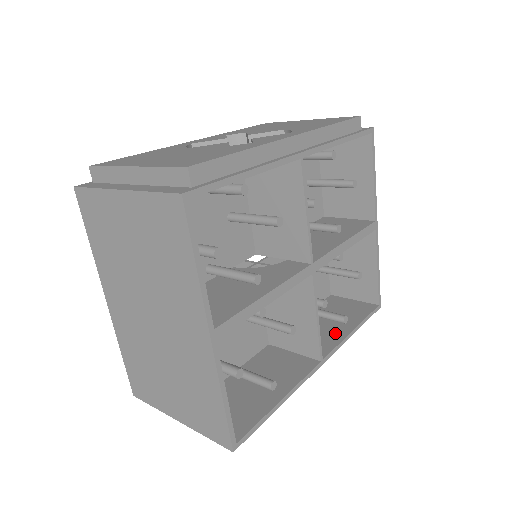
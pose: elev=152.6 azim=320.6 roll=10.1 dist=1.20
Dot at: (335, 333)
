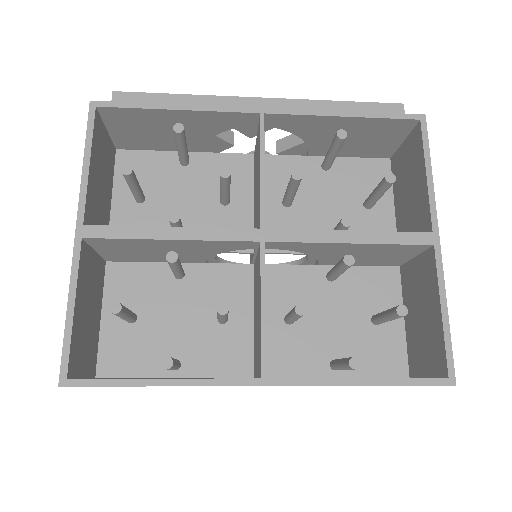
Dot at: occluded
